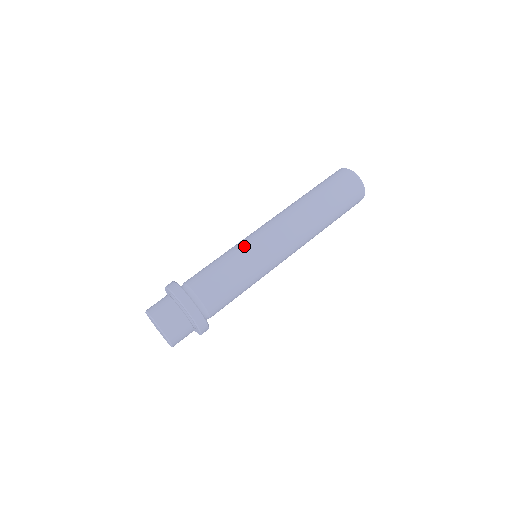
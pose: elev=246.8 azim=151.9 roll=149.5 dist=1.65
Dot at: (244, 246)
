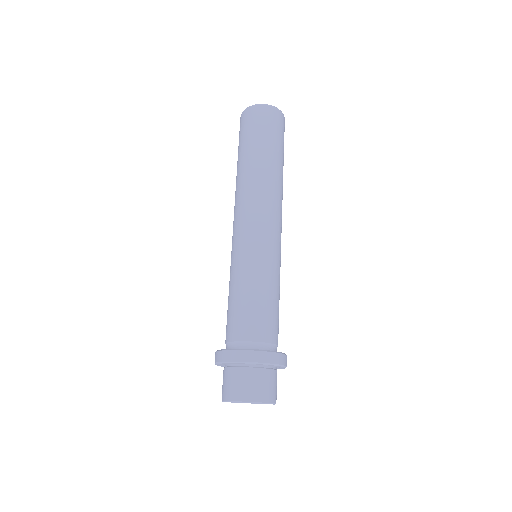
Dot at: (238, 259)
